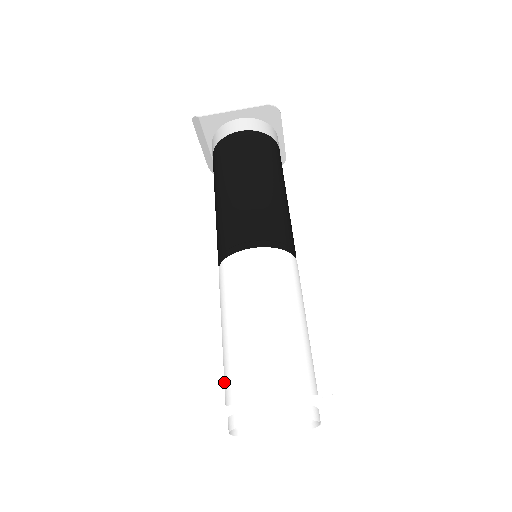
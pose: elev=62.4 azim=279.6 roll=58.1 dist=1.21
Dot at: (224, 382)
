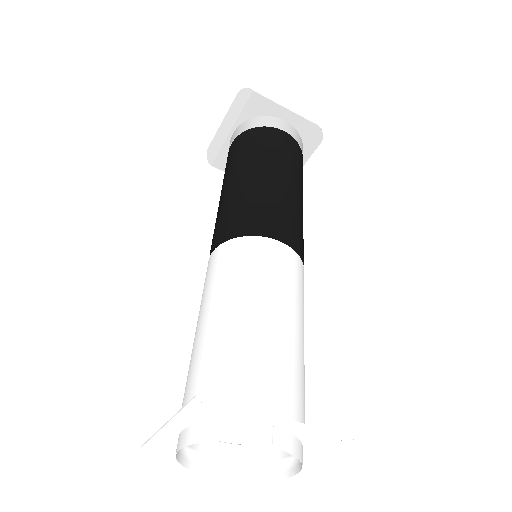
Dot at: (197, 376)
